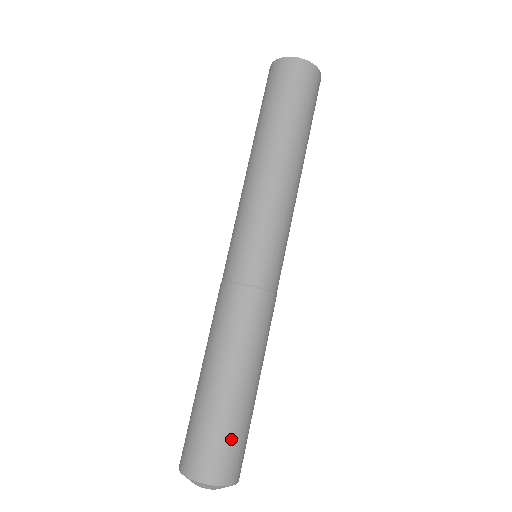
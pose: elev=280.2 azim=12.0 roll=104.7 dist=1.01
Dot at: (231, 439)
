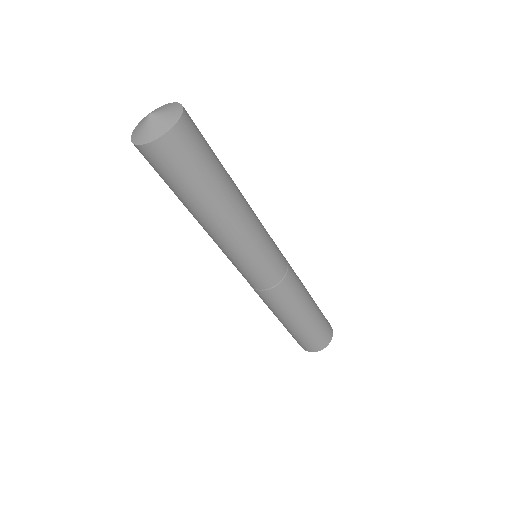
Dot at: (309, 339)
